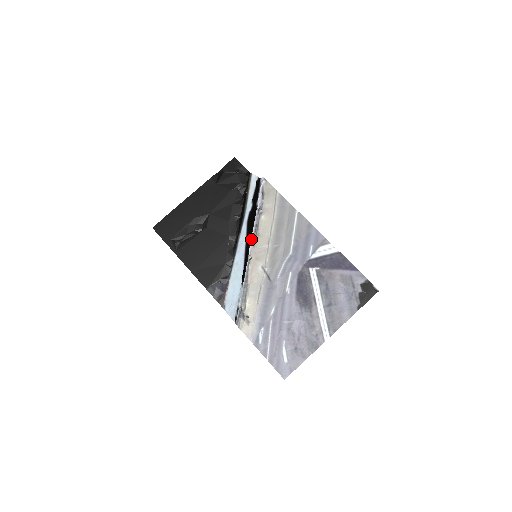
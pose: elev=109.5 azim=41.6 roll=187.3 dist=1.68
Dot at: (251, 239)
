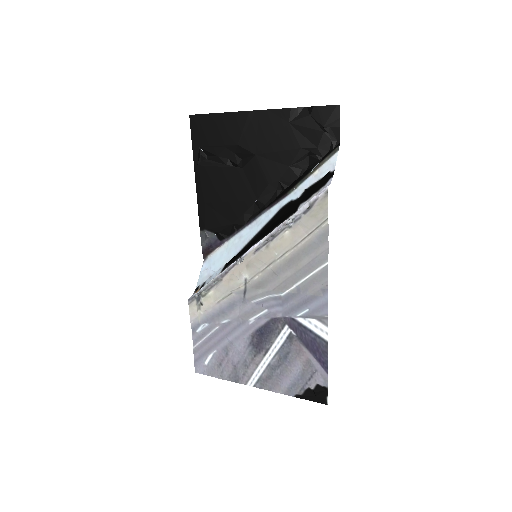
Dot at: (257, 243)
